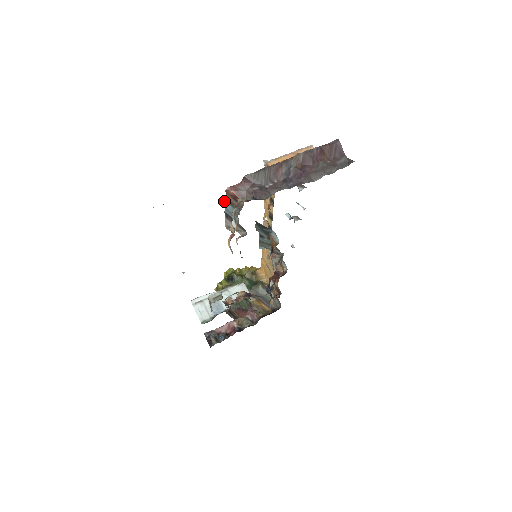
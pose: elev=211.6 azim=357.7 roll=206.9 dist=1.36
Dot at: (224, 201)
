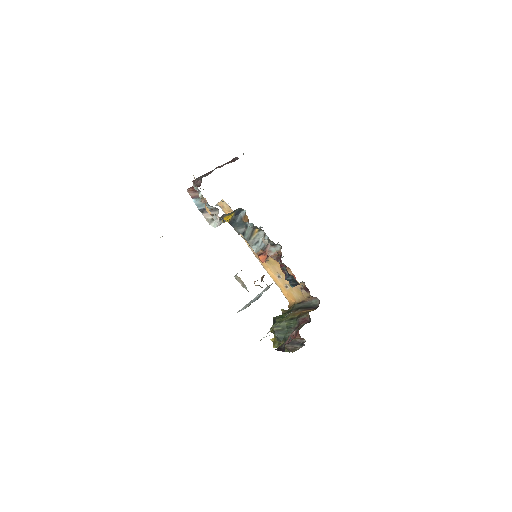
Dot at: occluded
